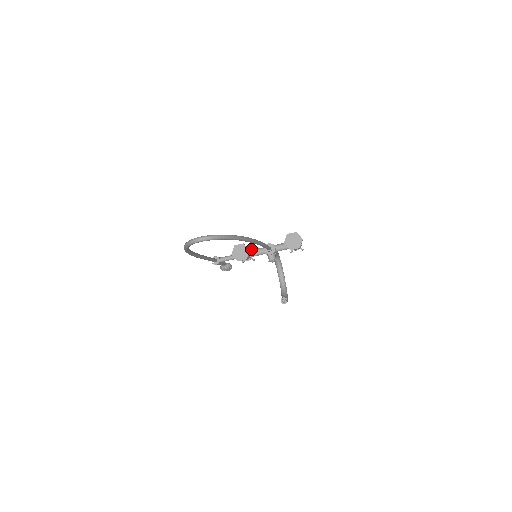
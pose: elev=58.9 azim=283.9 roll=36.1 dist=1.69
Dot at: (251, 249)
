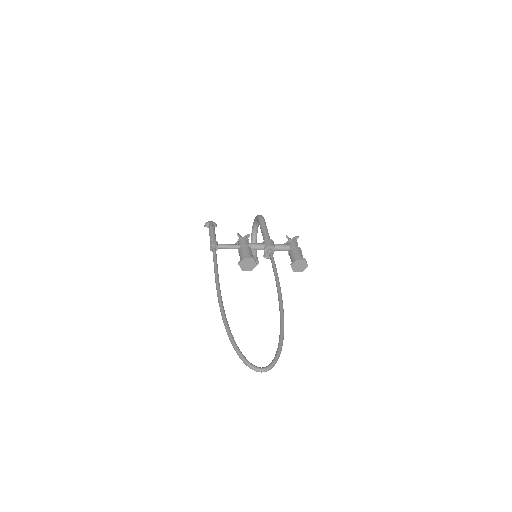
Dot at: (249, 236)
